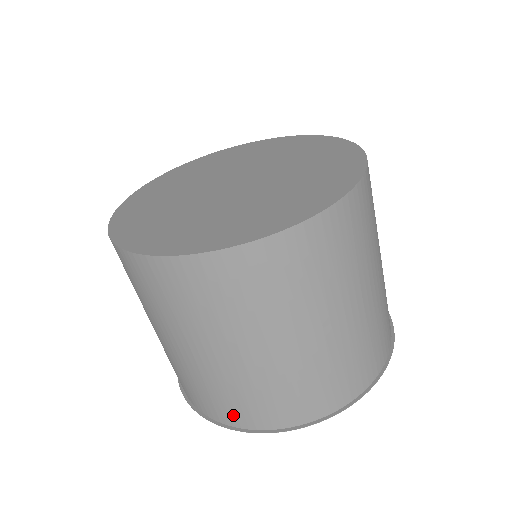
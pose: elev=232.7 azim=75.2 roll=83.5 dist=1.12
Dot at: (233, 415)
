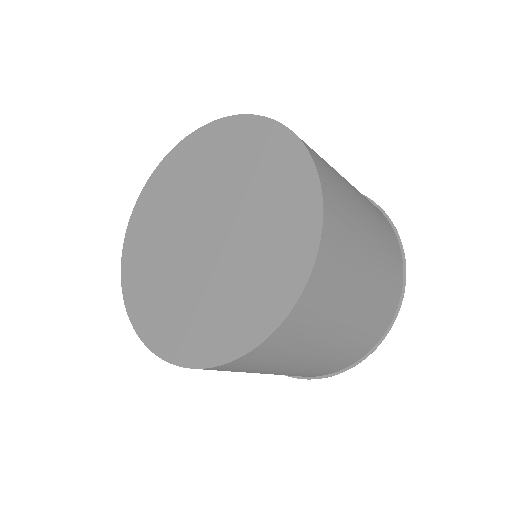
Dot at: (353, 358)
